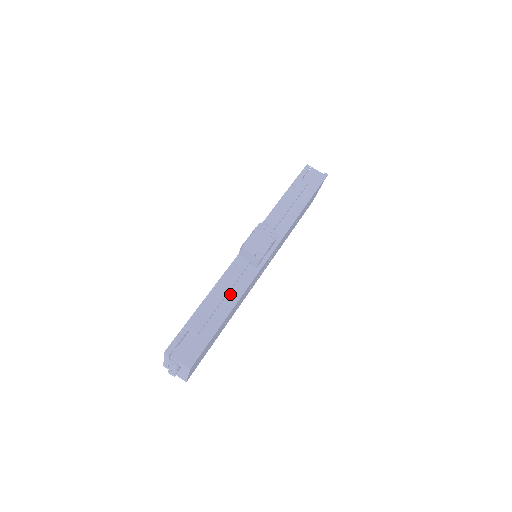
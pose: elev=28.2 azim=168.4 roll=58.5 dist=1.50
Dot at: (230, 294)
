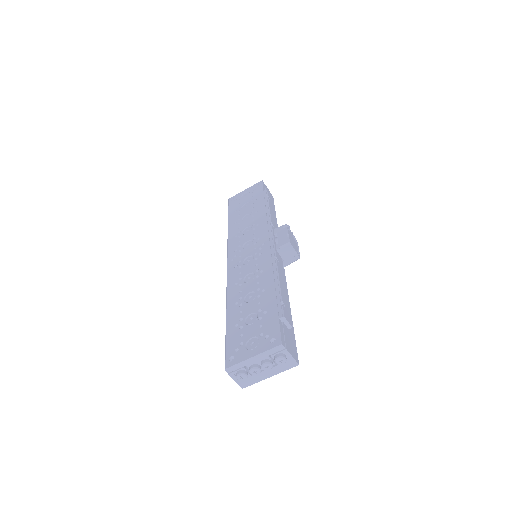
Dot at: occluded
